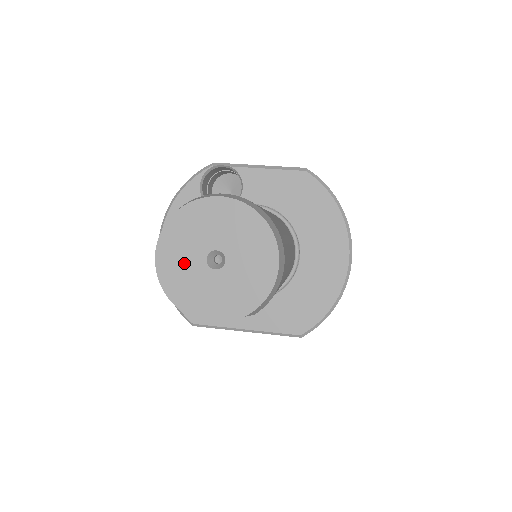
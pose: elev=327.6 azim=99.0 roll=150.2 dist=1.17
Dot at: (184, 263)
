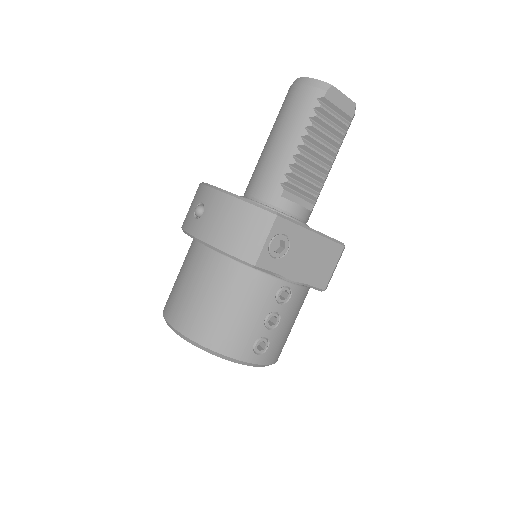
Dot at: occluded
